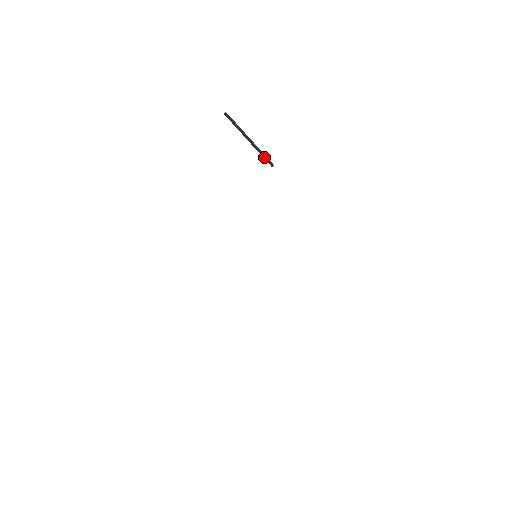
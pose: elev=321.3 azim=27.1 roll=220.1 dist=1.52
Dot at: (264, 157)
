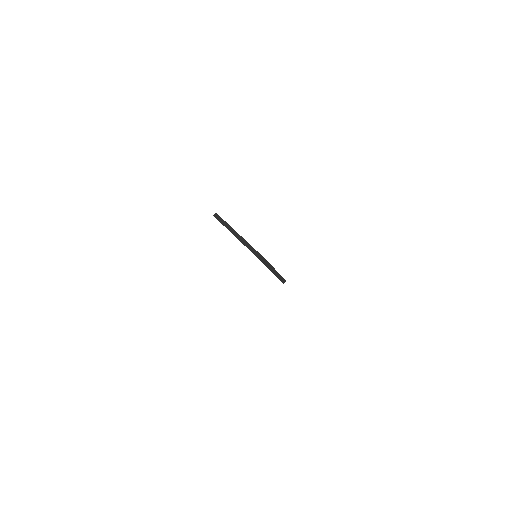
Dot at: (280, 278)
